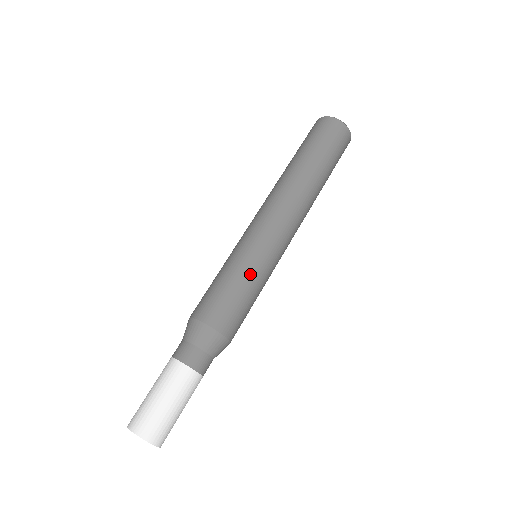
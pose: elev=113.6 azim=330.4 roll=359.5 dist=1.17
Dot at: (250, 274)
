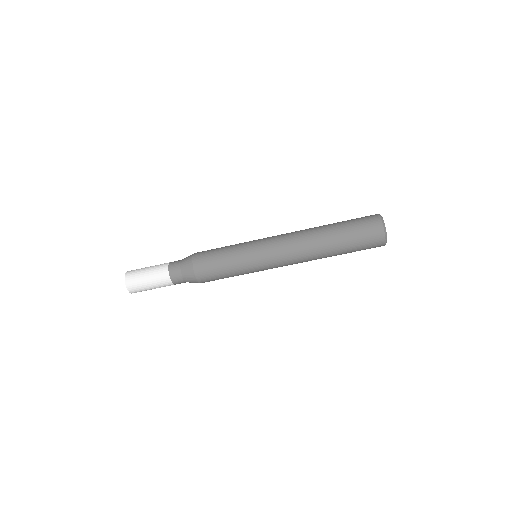
Dot at: (239, 272)
